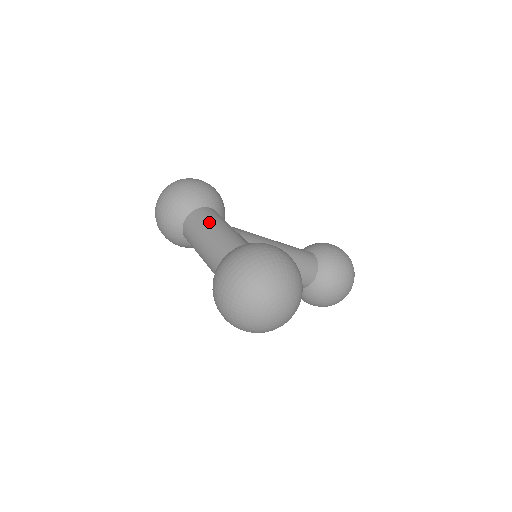
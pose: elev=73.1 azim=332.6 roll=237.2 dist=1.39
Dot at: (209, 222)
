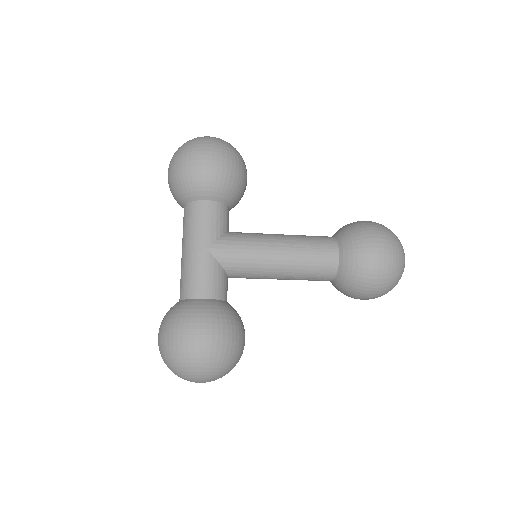
Dot at: (189, 235)
